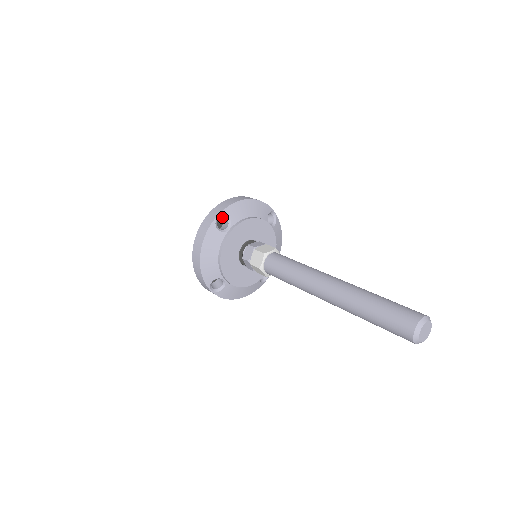
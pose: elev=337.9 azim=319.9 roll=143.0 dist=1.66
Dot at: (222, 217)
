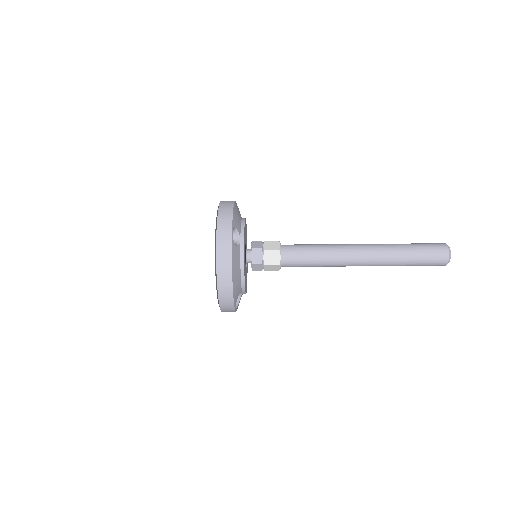
Dot at: occluded
